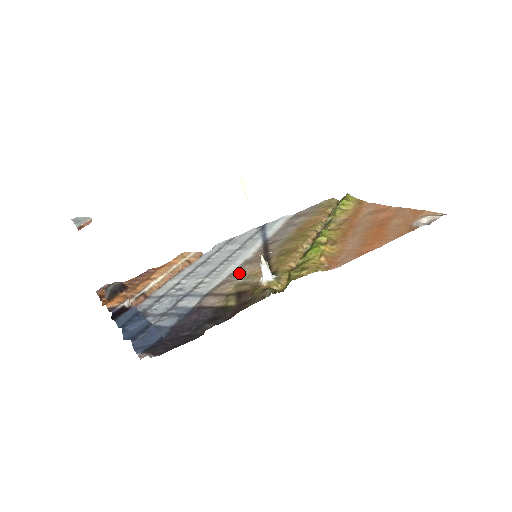
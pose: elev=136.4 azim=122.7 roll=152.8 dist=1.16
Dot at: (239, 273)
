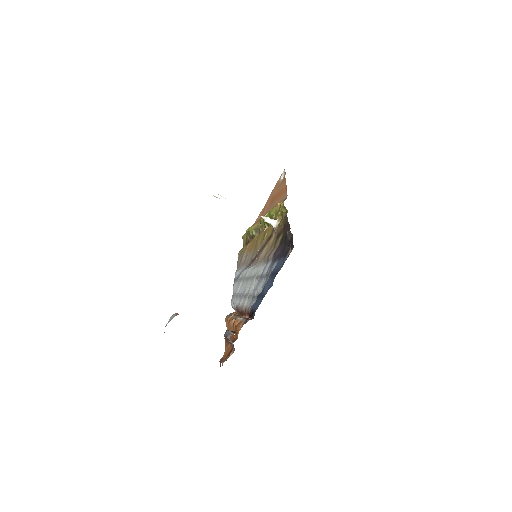
Dot at: (262, 258)
